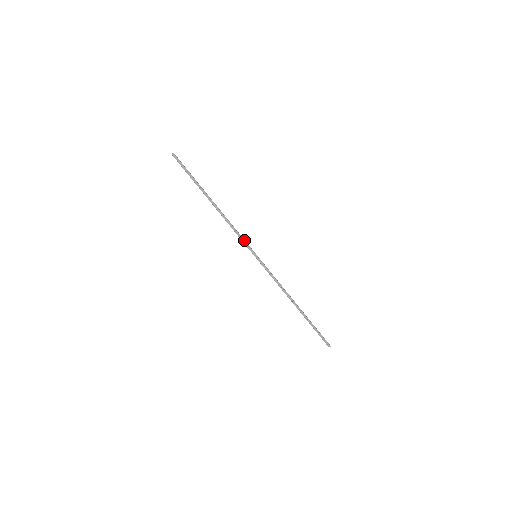
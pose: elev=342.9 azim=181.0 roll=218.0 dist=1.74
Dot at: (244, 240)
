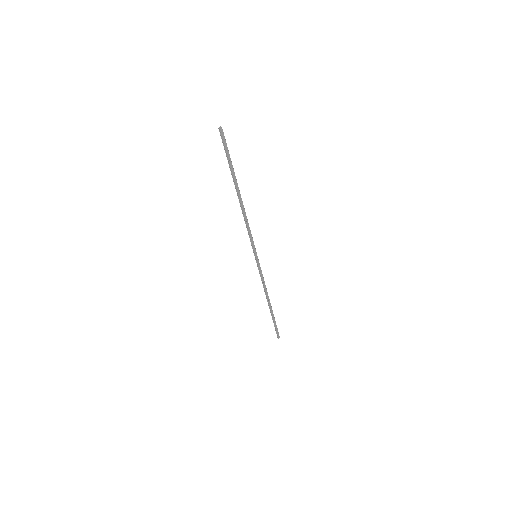
Dot at: occluded
